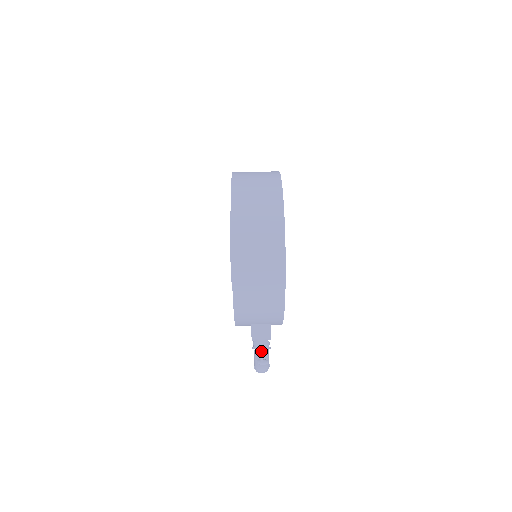
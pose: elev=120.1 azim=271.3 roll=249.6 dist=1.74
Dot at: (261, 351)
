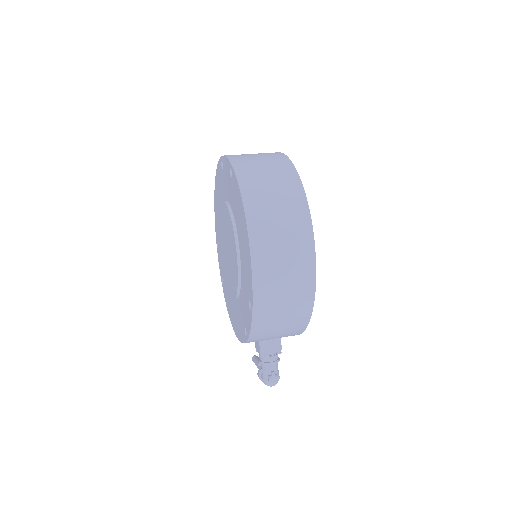
Dot at: (271, 366)
